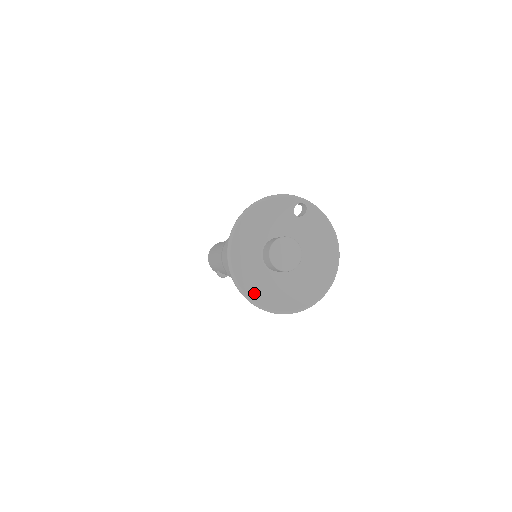
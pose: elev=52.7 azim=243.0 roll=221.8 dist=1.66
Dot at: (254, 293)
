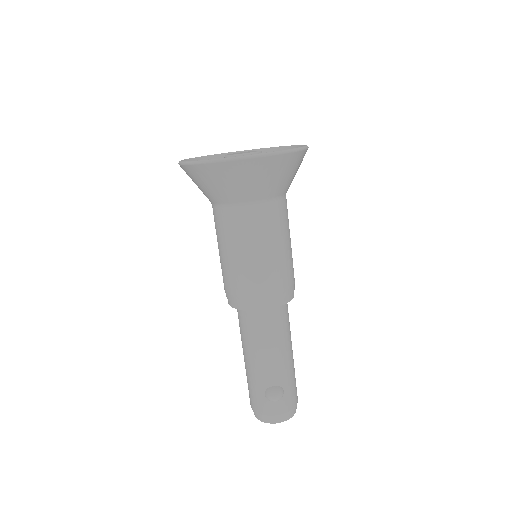
Dot at: occluded
